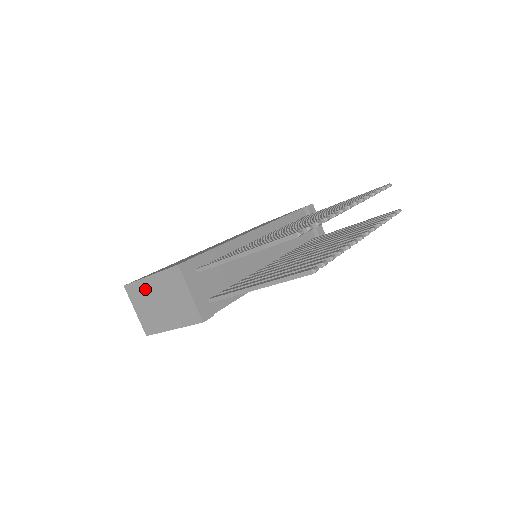
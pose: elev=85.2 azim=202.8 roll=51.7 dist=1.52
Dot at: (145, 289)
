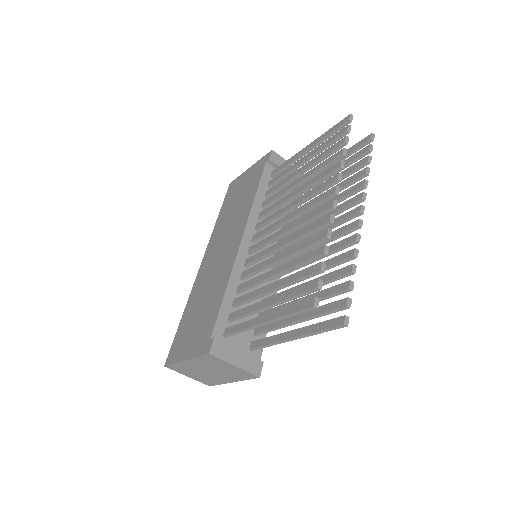
Dot at: (187, 367)
